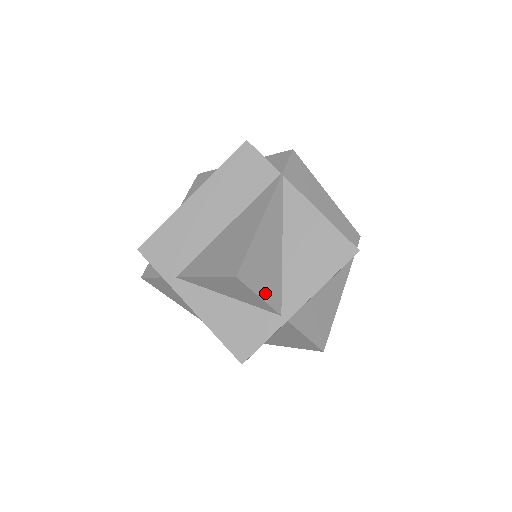
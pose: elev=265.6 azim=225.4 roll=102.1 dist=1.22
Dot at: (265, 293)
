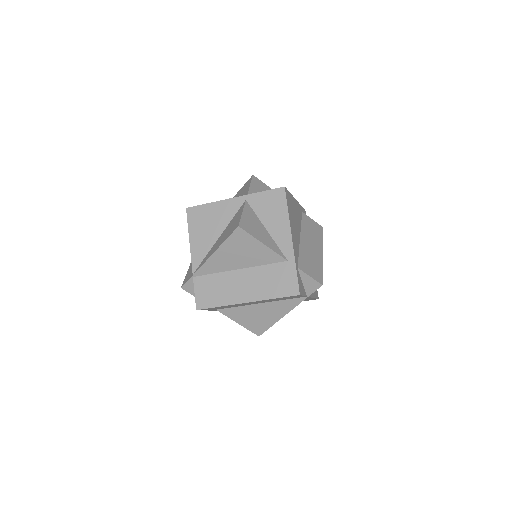
Dot at: occluded
